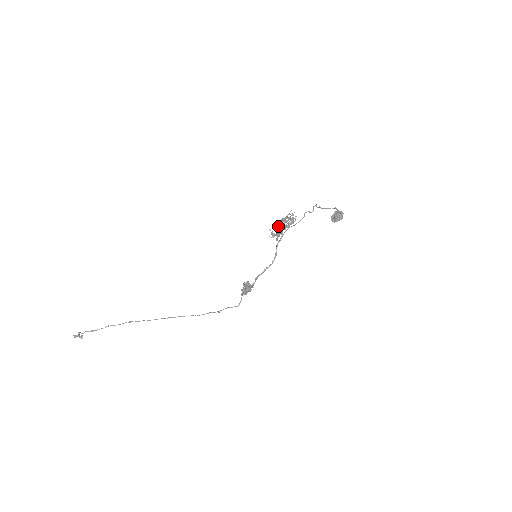
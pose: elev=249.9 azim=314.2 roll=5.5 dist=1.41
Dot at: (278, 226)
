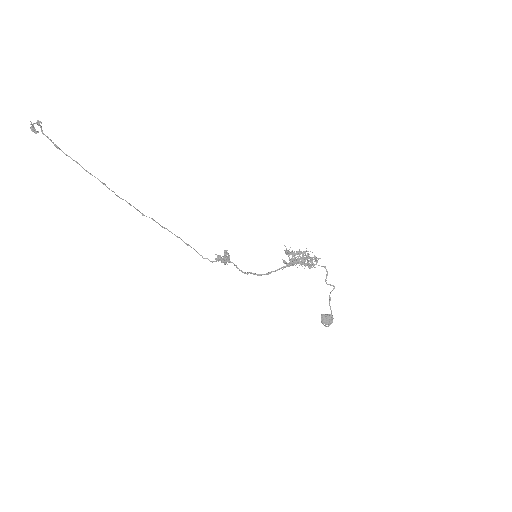
Dot at: (296, 262)
